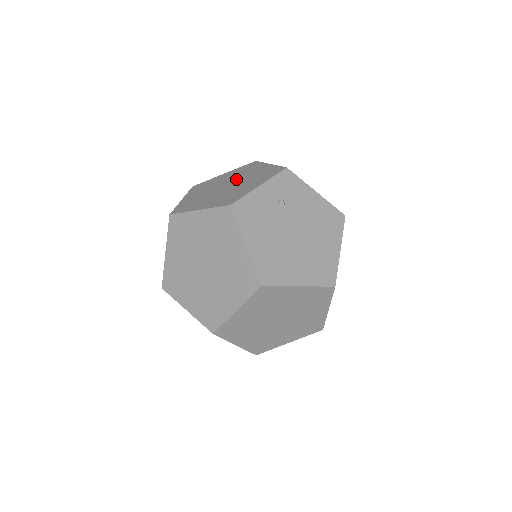
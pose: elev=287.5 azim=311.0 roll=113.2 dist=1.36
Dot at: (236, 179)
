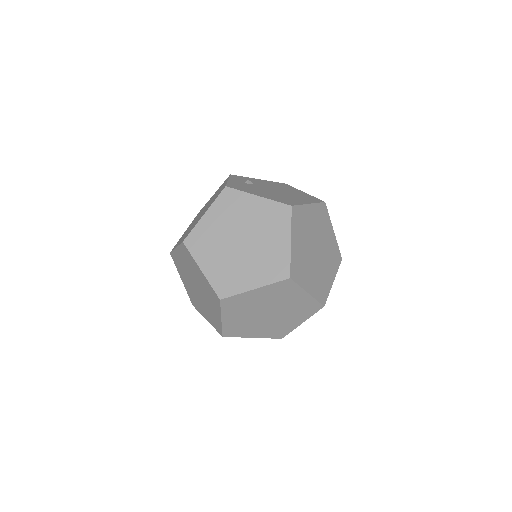
Dot at: occluded
